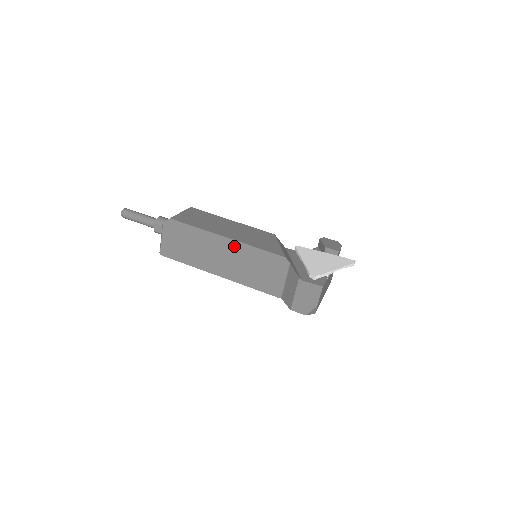
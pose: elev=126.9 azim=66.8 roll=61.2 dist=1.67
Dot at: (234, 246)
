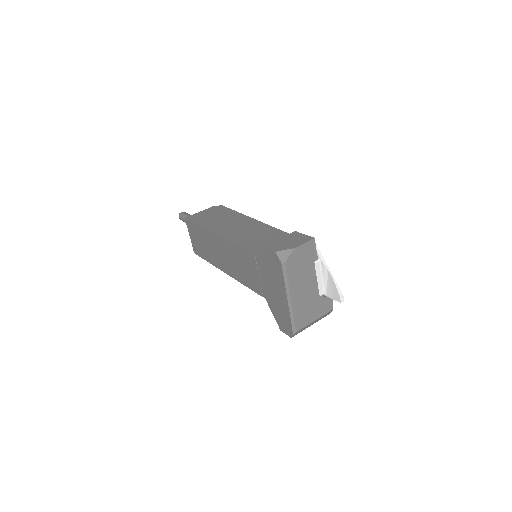
Dot at: (254, 223)
